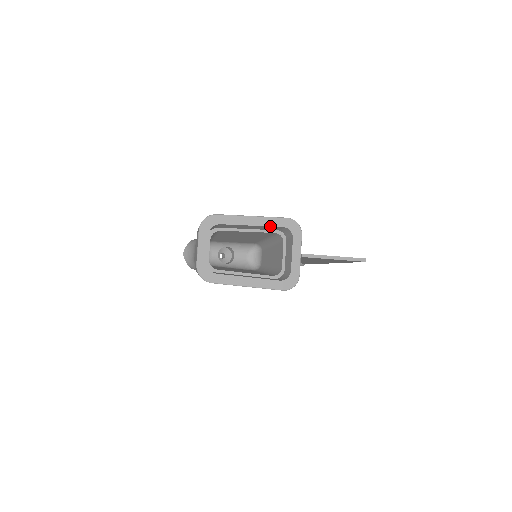
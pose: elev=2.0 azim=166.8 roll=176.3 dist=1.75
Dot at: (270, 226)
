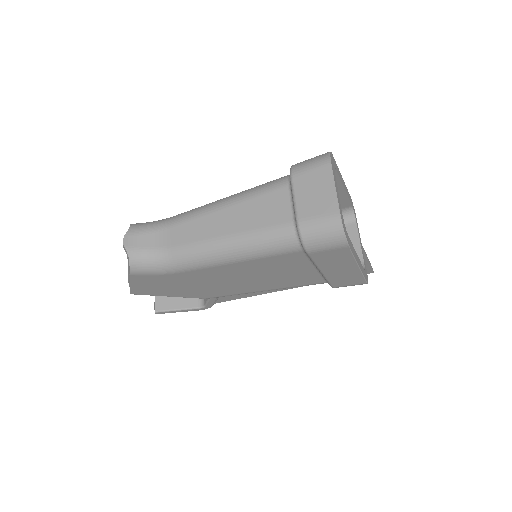
Dot at: (349, 198)
